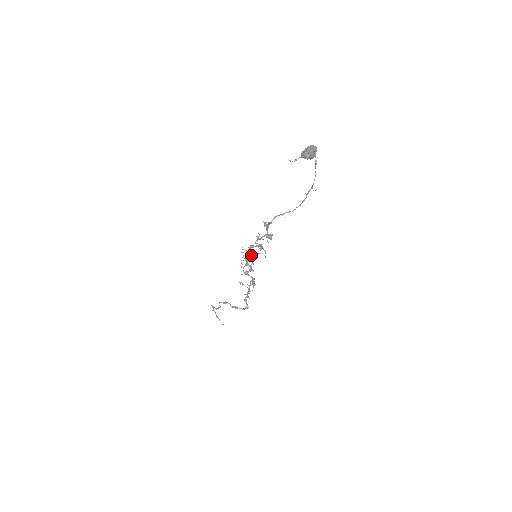
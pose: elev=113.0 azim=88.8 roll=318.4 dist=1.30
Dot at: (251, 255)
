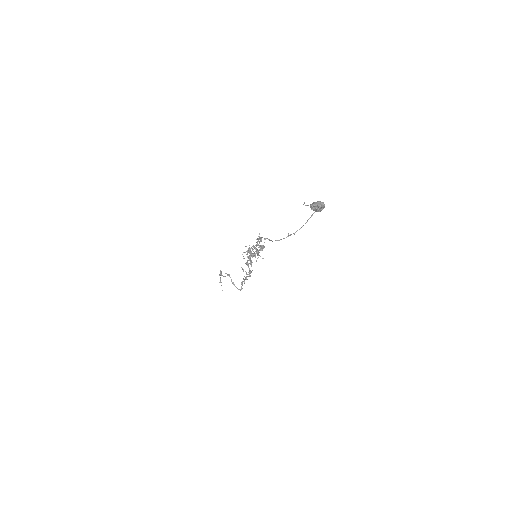
Dot at: (254, 253)
